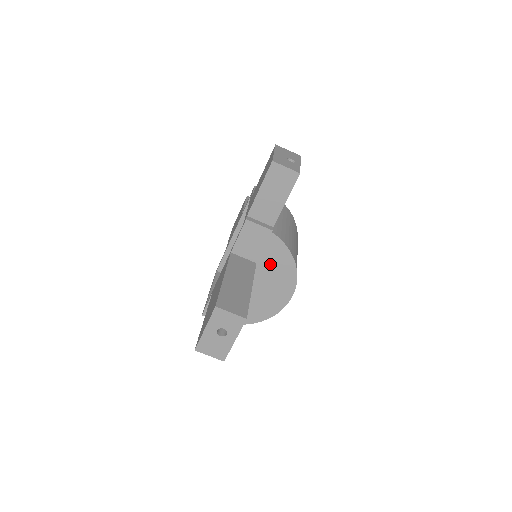
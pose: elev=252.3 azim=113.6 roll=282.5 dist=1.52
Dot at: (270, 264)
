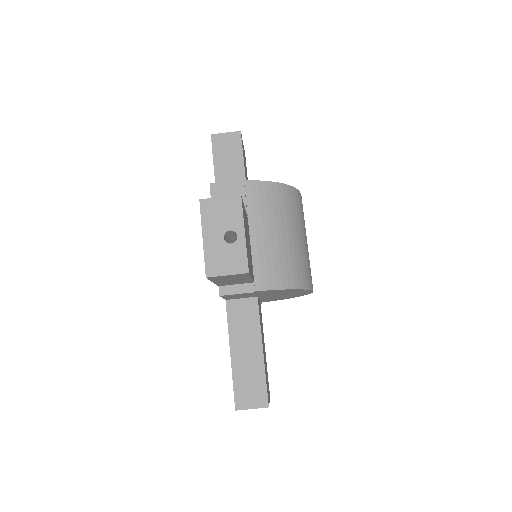
Dot at: (272, 293)
